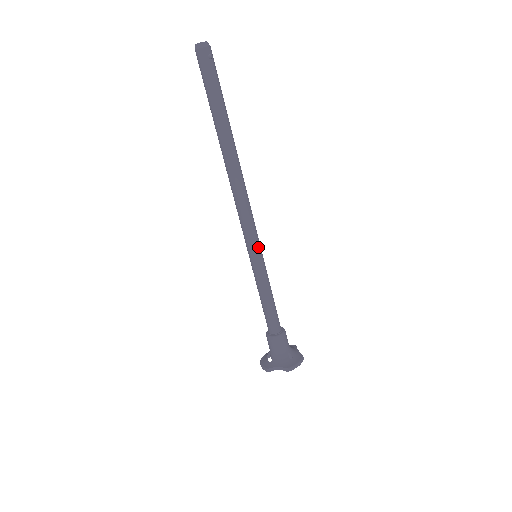
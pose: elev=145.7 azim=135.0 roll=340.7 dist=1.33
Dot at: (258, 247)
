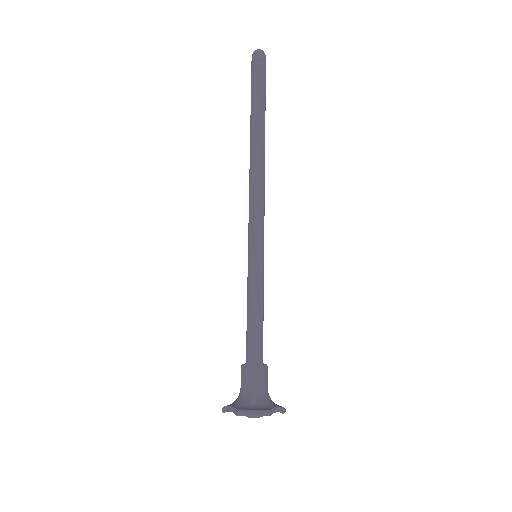
Dot at: (256, 242)
